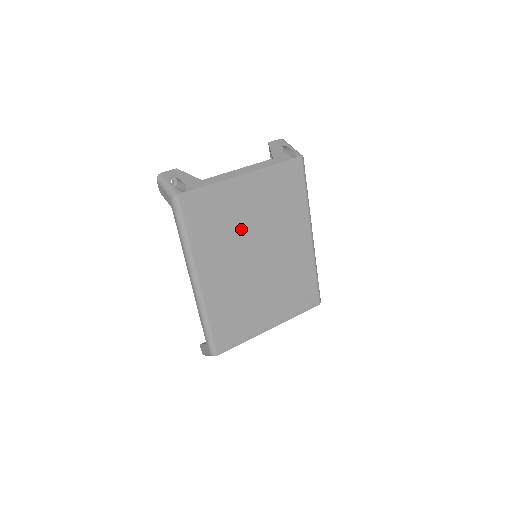
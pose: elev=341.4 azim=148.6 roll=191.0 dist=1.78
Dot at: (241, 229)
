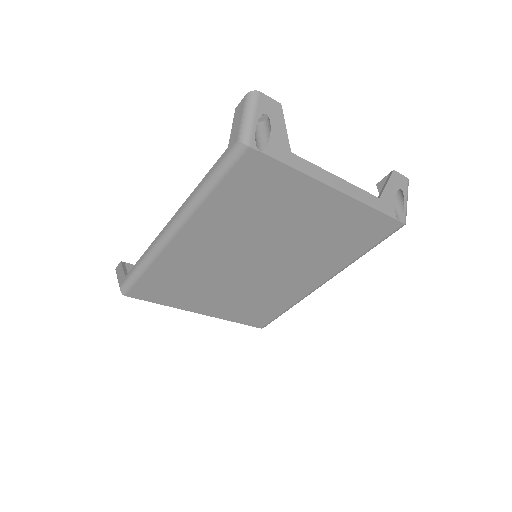
Dot at: (271, 229)
